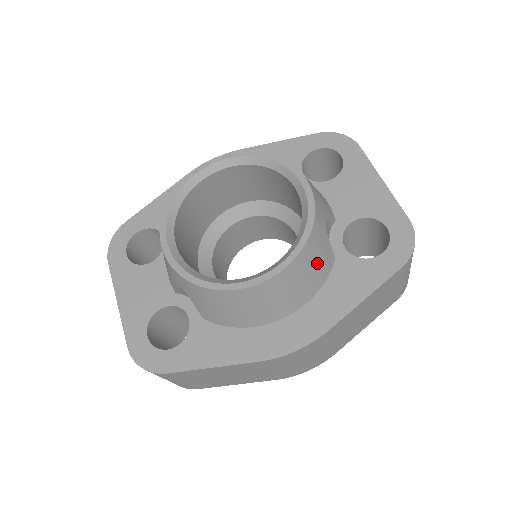
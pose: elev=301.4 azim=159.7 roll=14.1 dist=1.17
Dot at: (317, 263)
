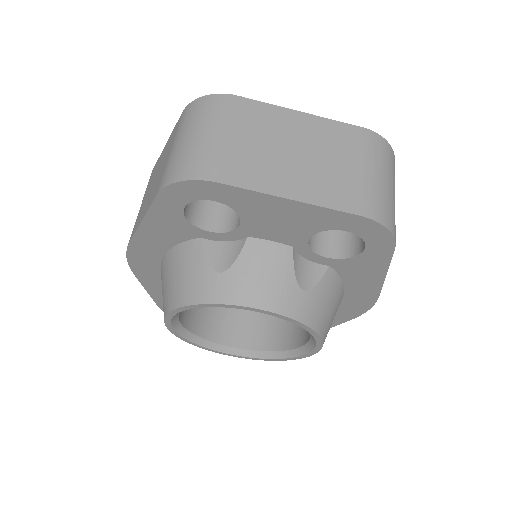
Dot at: (329, 303)
